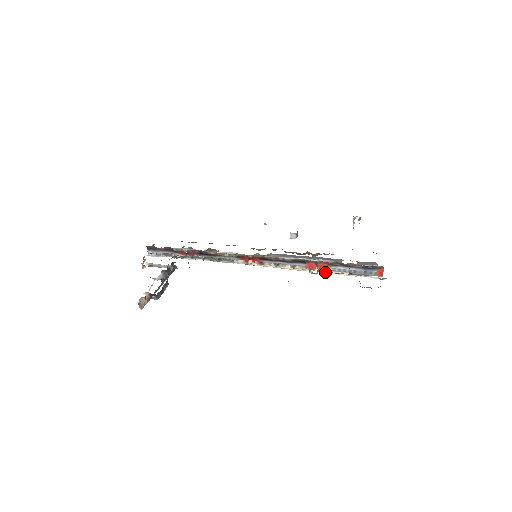
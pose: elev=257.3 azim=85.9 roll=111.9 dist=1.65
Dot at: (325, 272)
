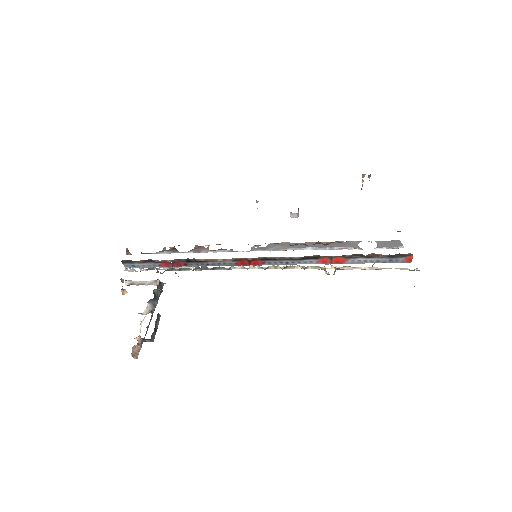
Dot at: (343, 268)
